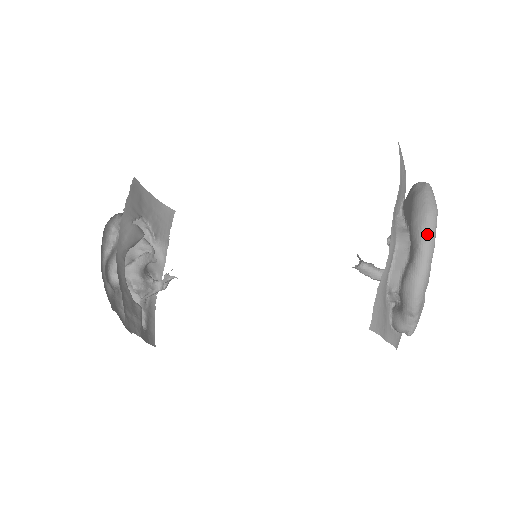
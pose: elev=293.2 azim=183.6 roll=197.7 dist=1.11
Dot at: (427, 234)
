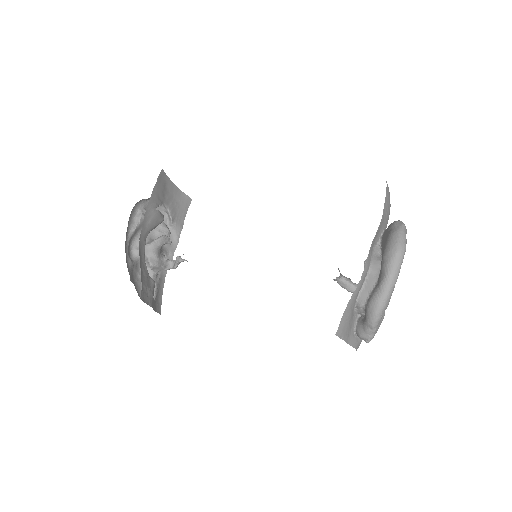
Dot at: (393, 268)
